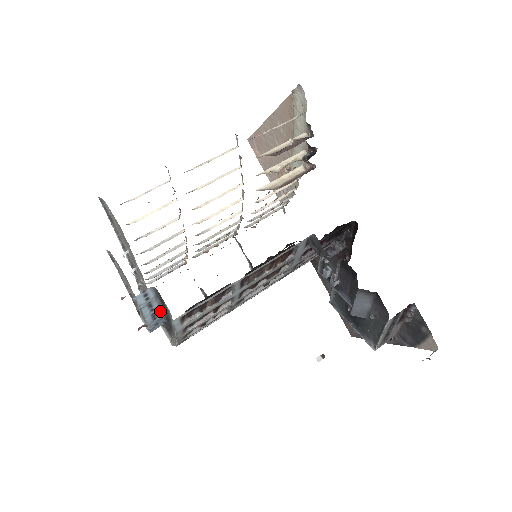
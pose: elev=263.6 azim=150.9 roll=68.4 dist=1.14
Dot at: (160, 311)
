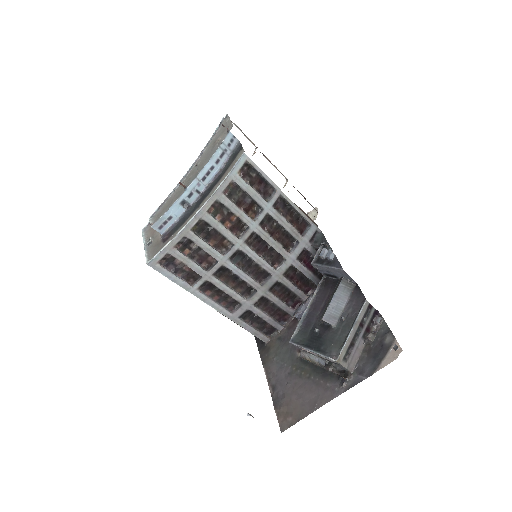
Dot at: (214, 175)
